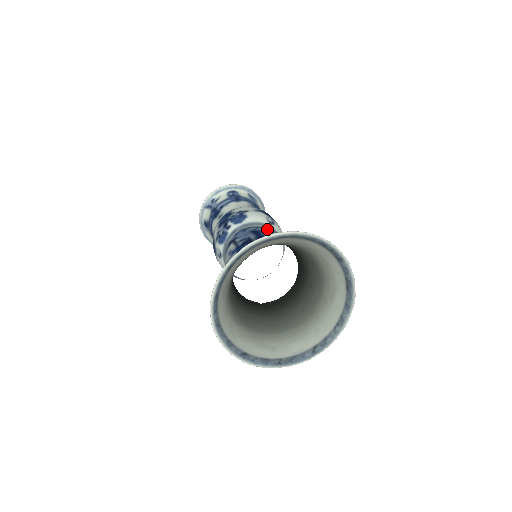
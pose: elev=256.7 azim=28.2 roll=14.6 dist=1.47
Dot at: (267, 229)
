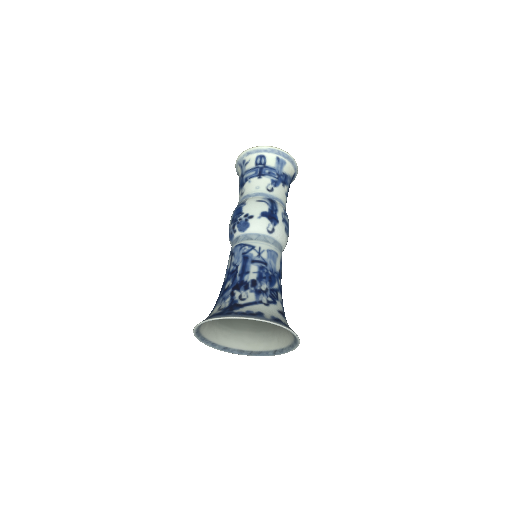
Dot at: (257, 252)
